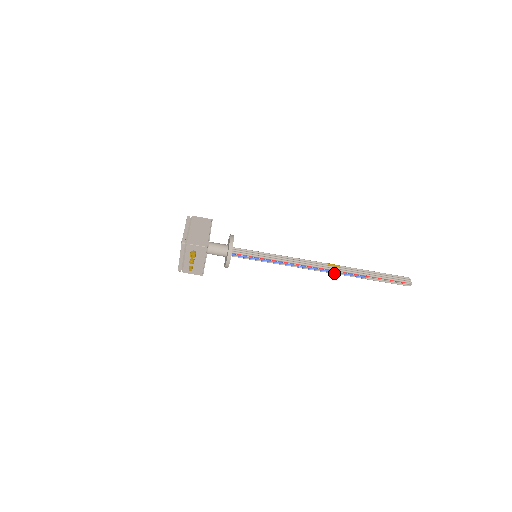
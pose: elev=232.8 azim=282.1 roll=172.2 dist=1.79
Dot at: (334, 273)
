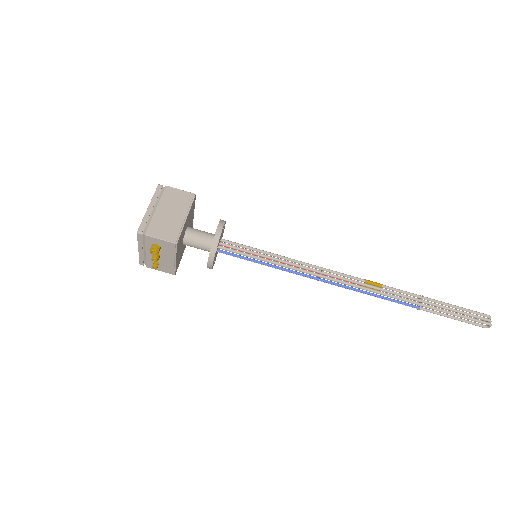
Dot at: (372, 295)
